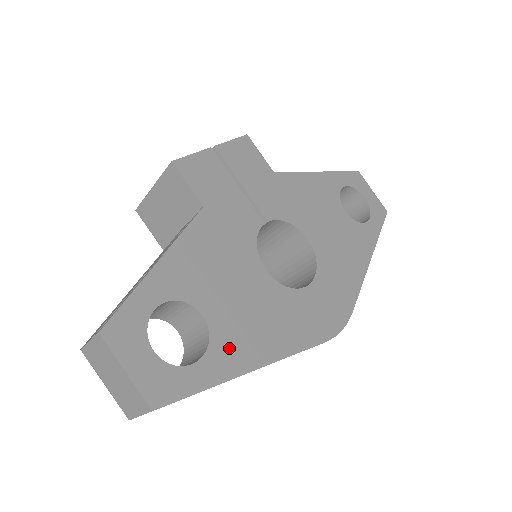
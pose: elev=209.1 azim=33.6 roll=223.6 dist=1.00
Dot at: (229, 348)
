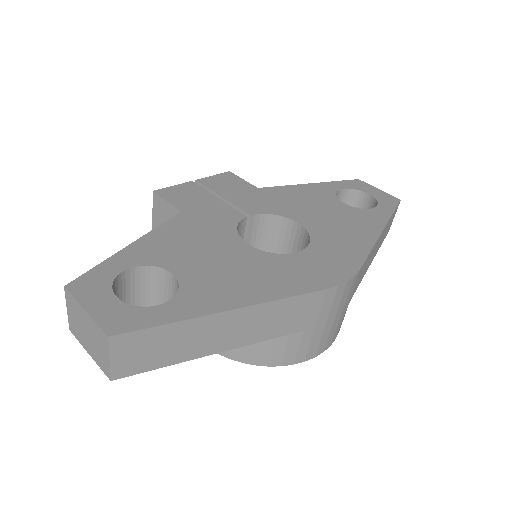
Dot at: (201, 295)
